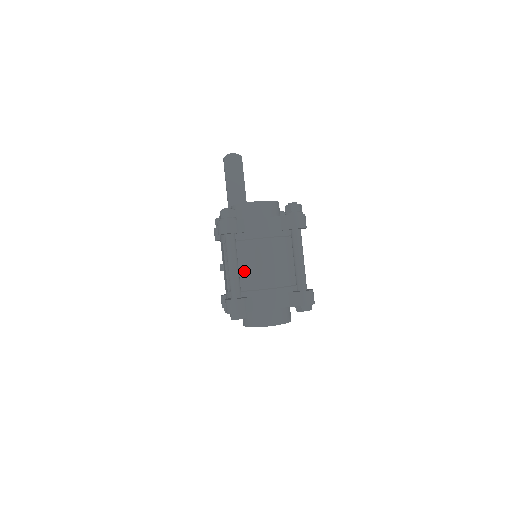
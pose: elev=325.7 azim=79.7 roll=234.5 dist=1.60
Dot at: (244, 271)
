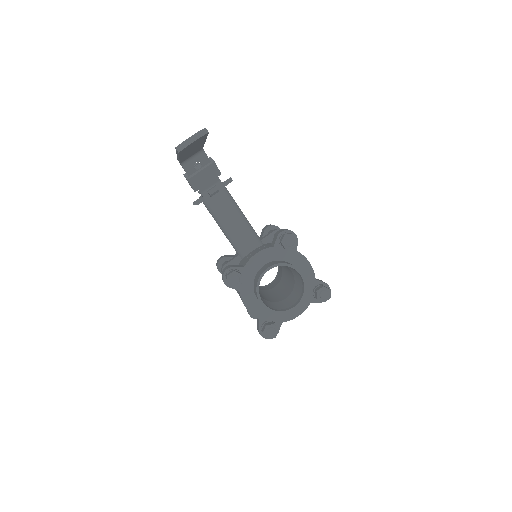
Dot at: occluded
